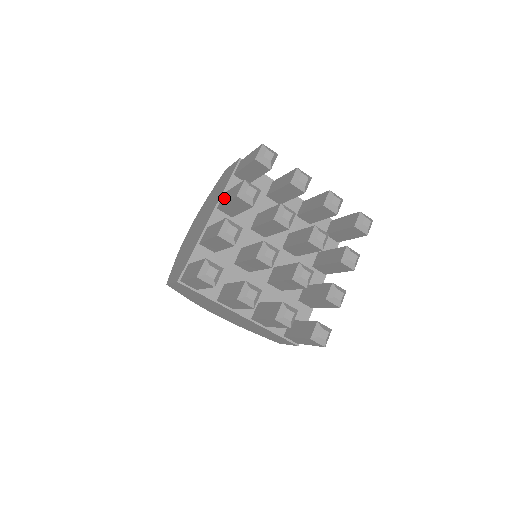
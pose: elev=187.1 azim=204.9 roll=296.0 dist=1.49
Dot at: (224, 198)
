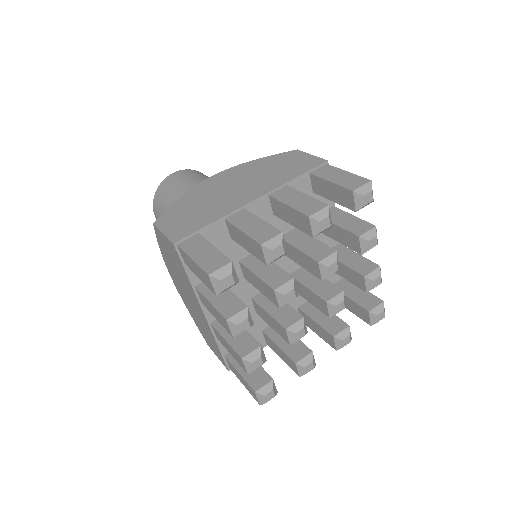
Dot at: (204, 303)
